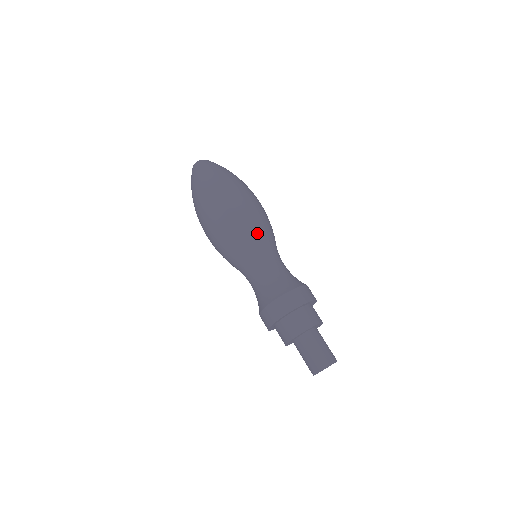
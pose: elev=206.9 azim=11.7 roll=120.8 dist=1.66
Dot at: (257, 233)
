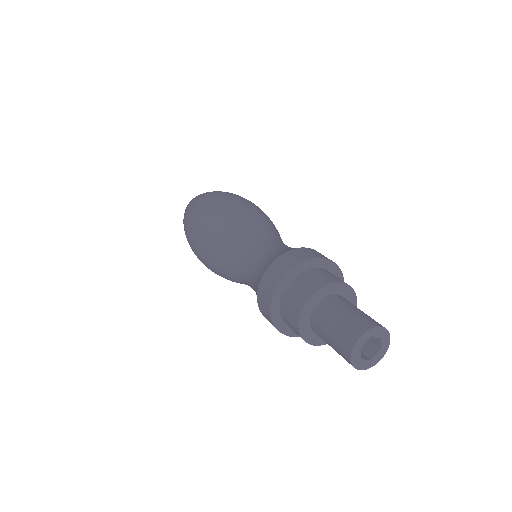
Dot at: (230, 225)
